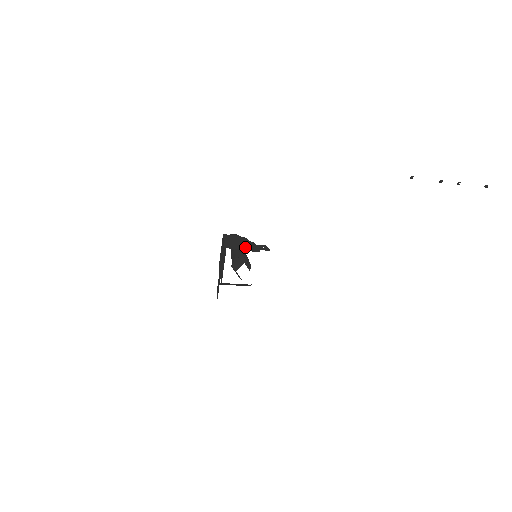
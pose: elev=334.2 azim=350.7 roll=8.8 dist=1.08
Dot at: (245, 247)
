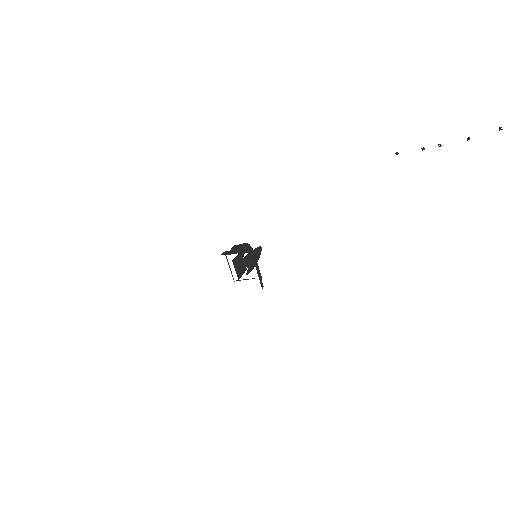
Dot at: (235, 252)
